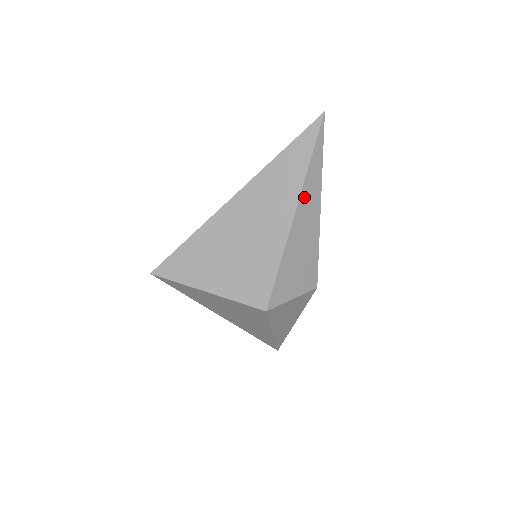
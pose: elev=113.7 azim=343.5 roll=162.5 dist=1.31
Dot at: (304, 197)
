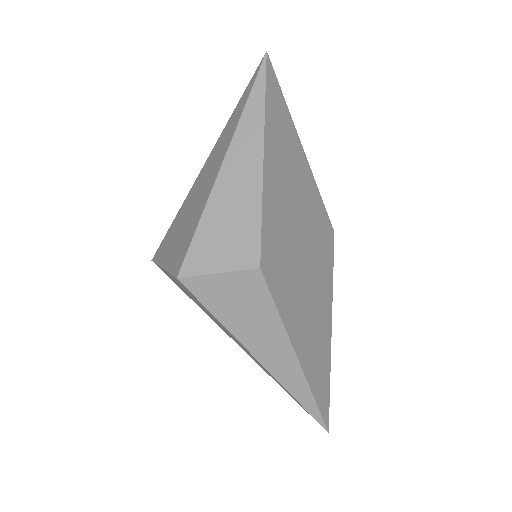
Dot at: (237, 145)
